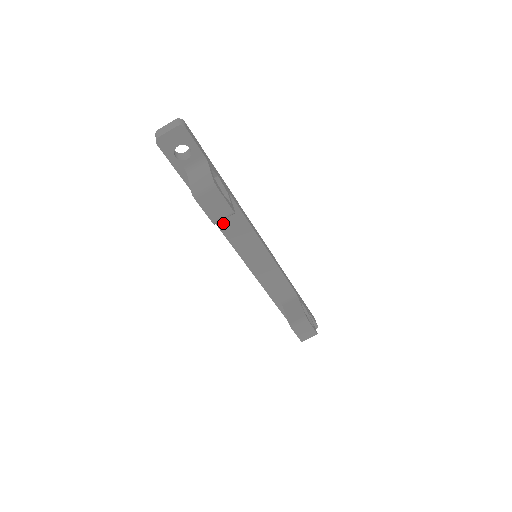
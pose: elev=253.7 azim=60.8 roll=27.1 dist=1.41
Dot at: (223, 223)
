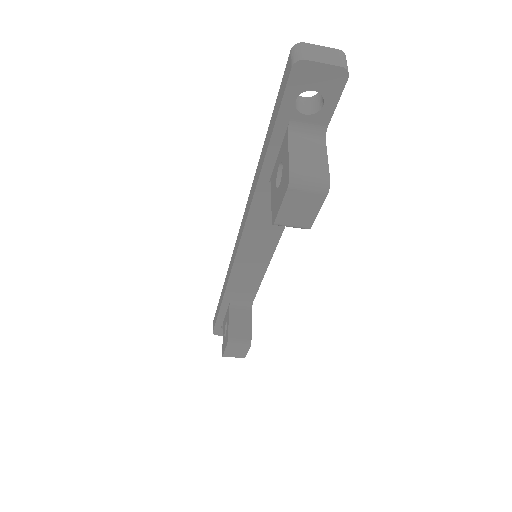
Dot at: (260, 206)
